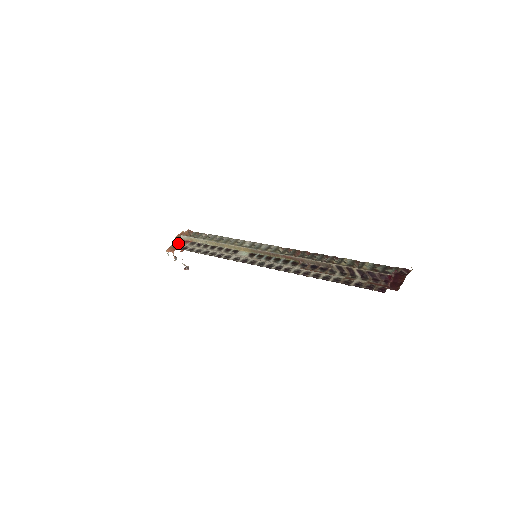
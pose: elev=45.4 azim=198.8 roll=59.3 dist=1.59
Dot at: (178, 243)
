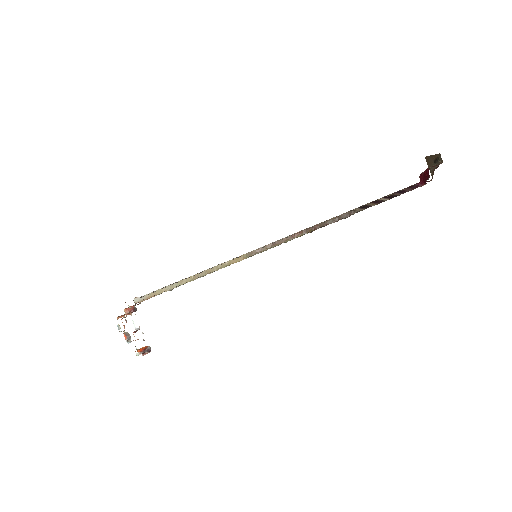
Dot at: occluded
